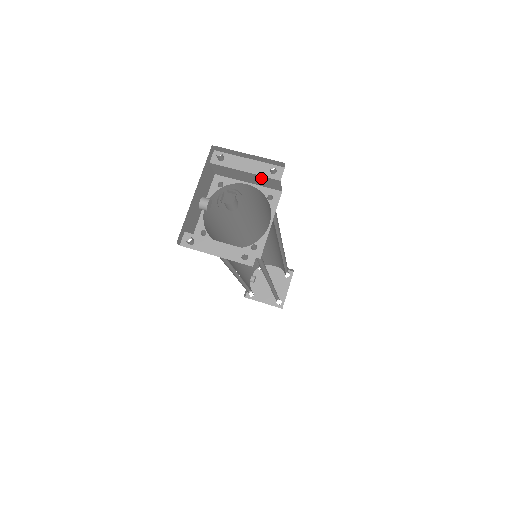
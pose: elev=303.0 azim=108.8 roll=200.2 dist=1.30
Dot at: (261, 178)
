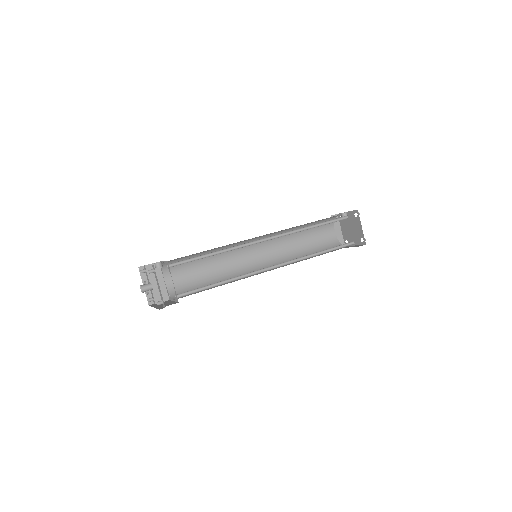
Dot at: occluded
